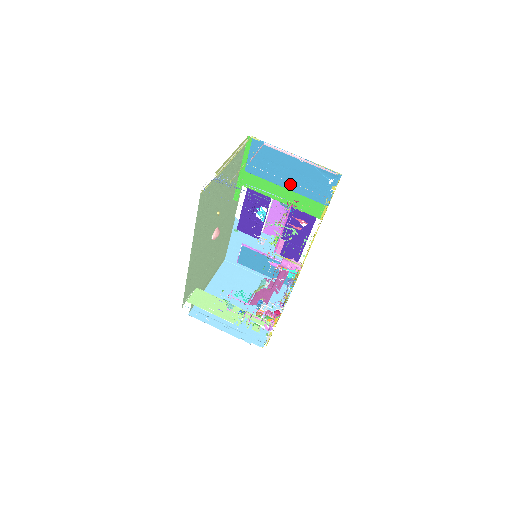
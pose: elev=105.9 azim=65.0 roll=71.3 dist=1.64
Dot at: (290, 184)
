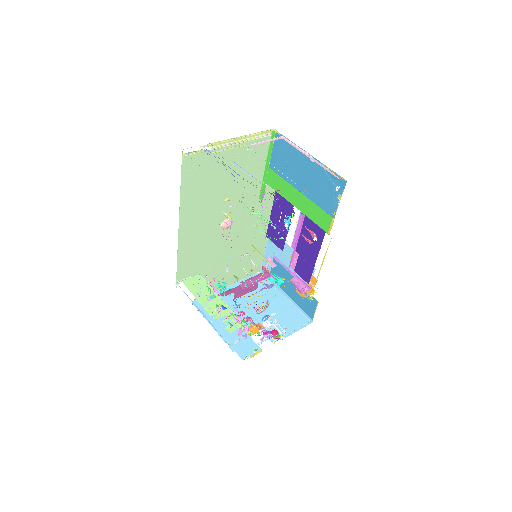
Dot at: (303, 187)
